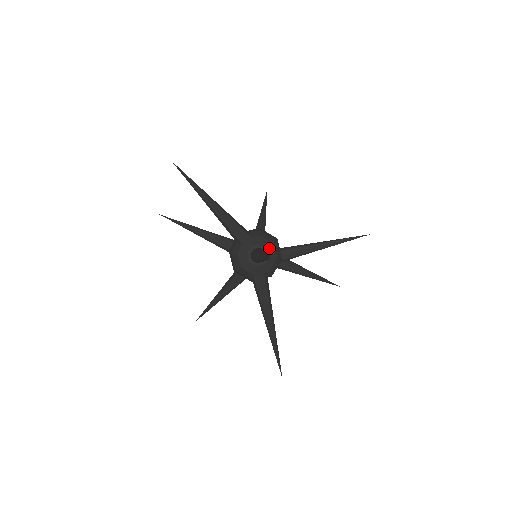
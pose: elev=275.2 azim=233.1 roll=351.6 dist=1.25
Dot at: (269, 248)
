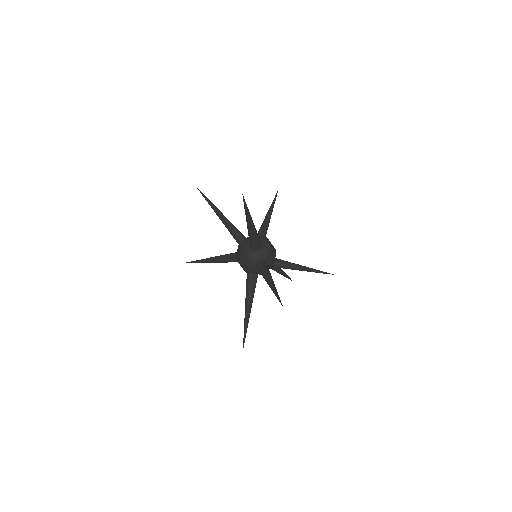
Dot at: (270, 261)
